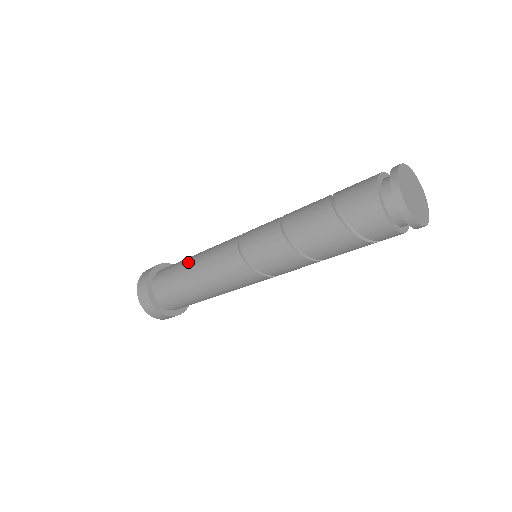
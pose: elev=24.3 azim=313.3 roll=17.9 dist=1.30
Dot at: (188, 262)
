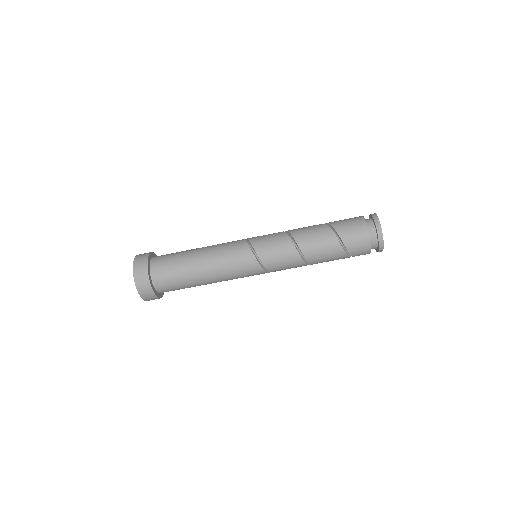
Dot at: (196, 259)
